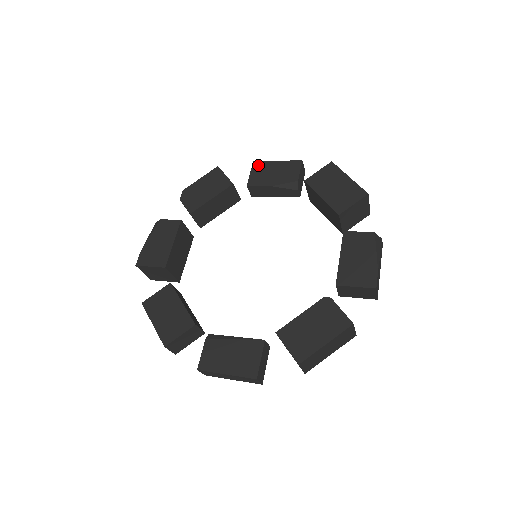
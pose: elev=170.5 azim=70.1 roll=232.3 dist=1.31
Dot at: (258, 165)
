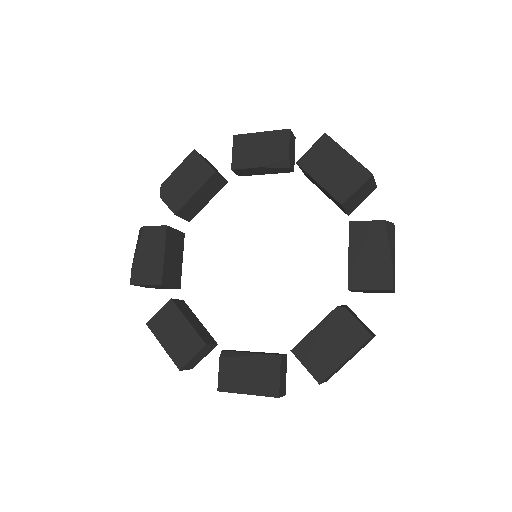
Dot at: (240, 140)
